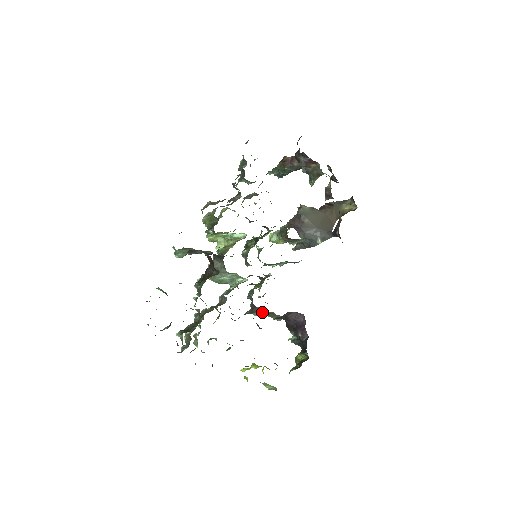
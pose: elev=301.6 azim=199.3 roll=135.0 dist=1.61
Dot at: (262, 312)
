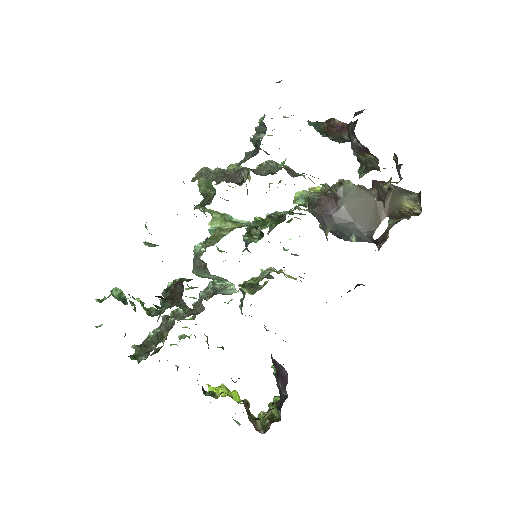
Dot at: occluded
